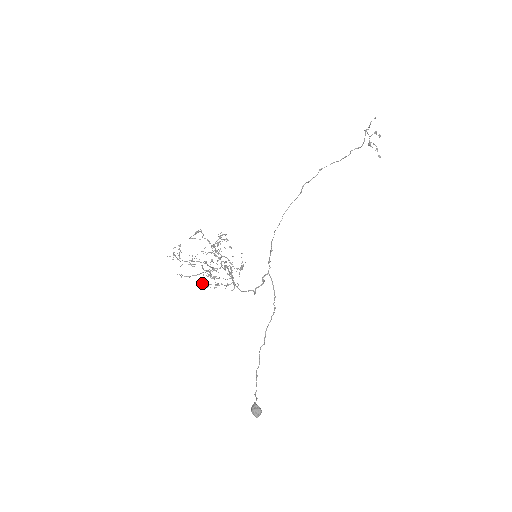
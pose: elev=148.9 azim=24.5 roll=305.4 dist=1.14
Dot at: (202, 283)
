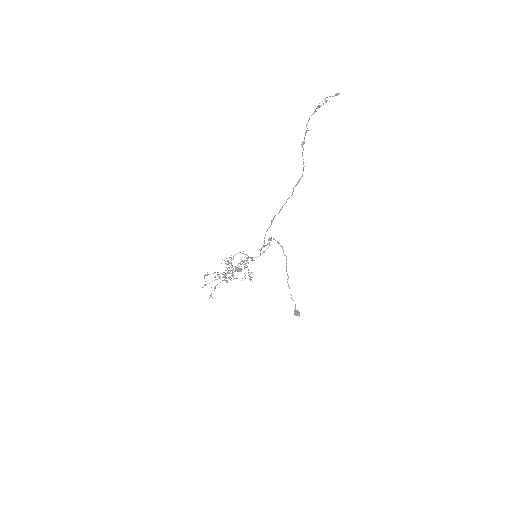
Dot at: occluded
